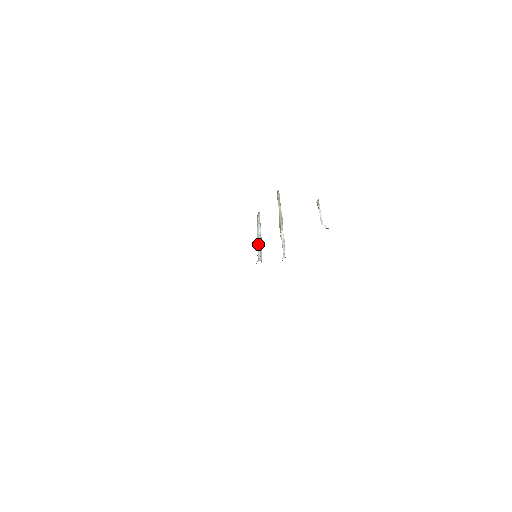
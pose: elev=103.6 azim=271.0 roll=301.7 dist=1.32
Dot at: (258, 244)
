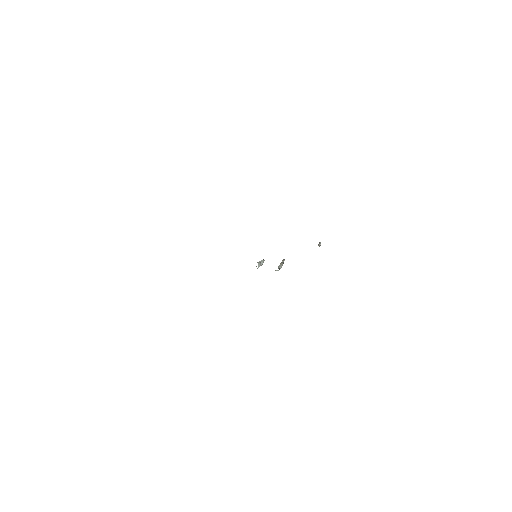
Dot at: occluded
